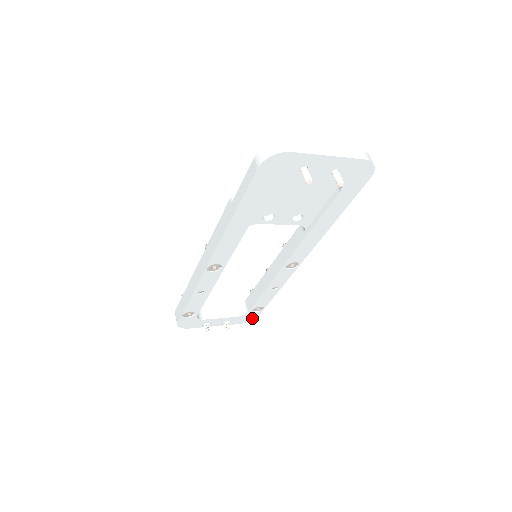
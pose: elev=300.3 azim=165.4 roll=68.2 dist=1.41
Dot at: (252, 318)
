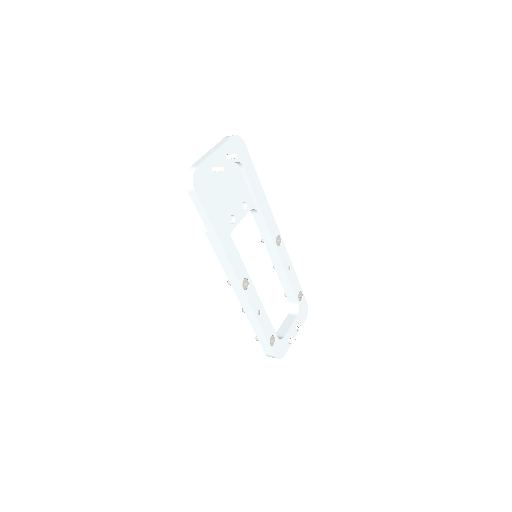
Dot at: (306, 308)
